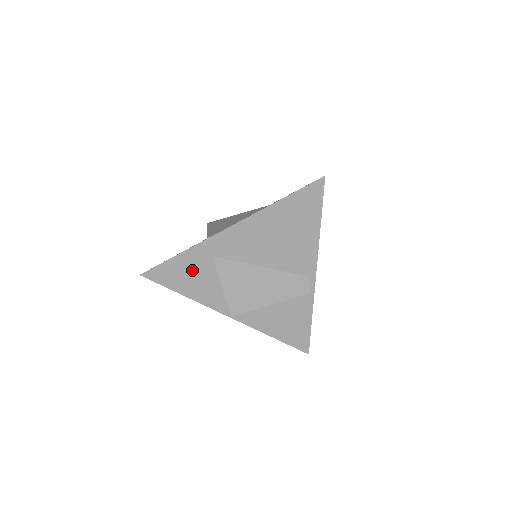
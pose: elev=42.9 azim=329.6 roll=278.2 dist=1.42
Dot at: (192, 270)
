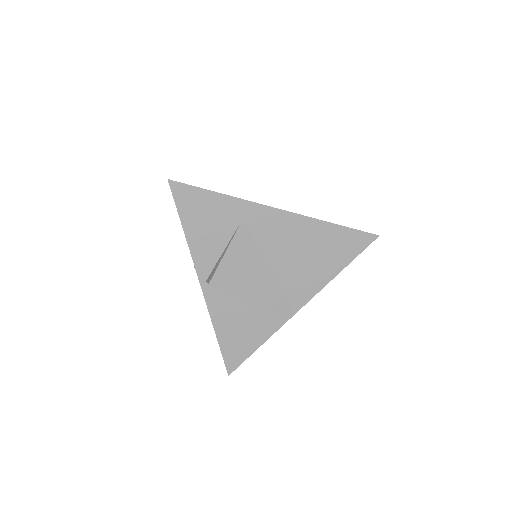
Dot at: (214, 216)
